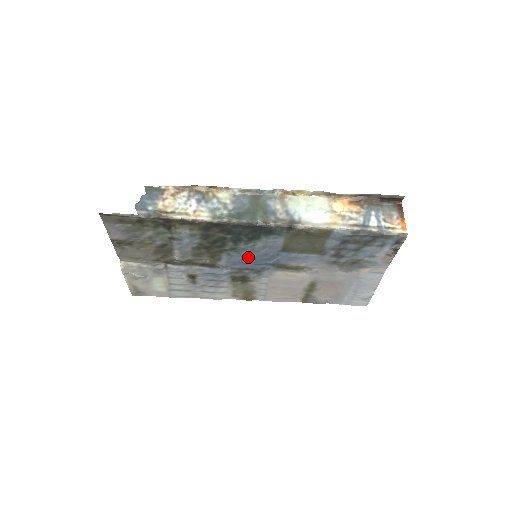
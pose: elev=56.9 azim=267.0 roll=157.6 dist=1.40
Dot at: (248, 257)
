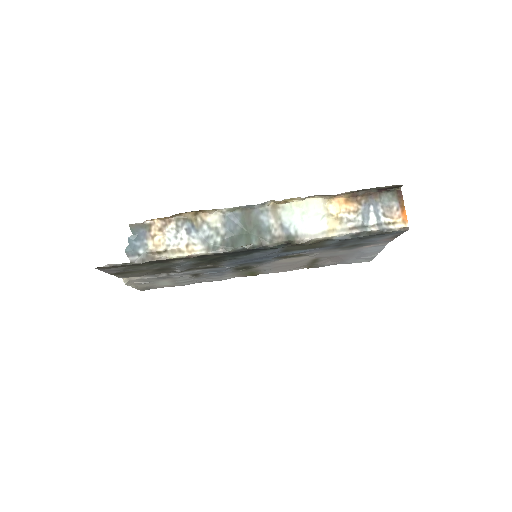
Dot at: (248, 259)
